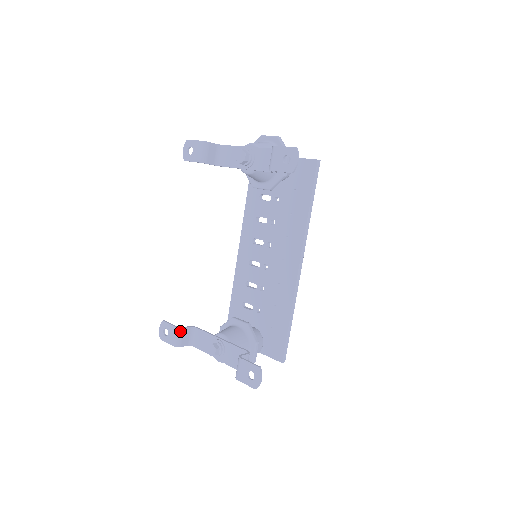
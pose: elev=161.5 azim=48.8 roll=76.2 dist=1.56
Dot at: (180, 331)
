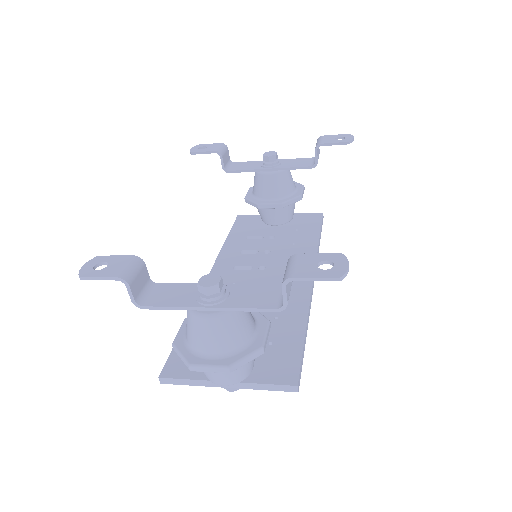
Dot at: (139, 263)
